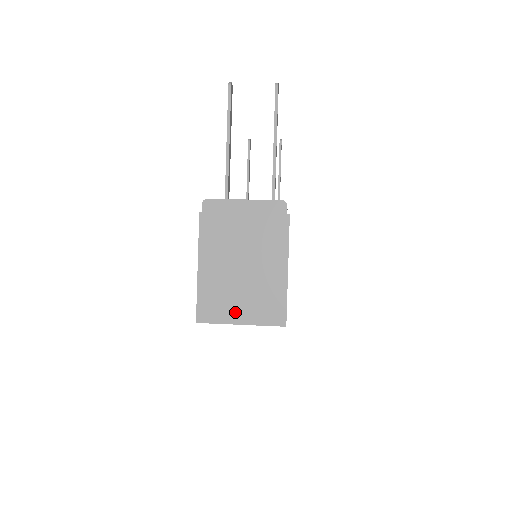
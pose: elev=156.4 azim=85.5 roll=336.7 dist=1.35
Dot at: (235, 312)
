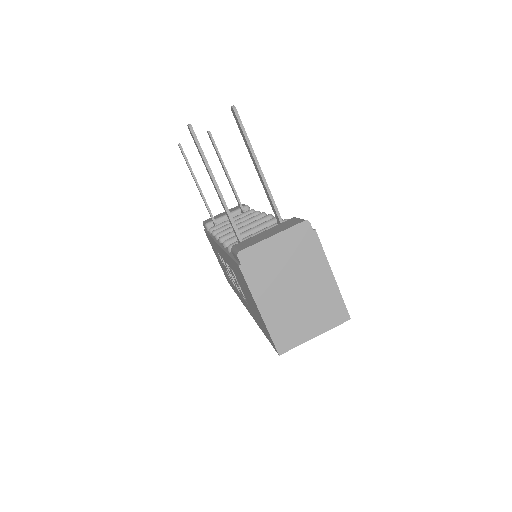
Dot at: (306, 330)
